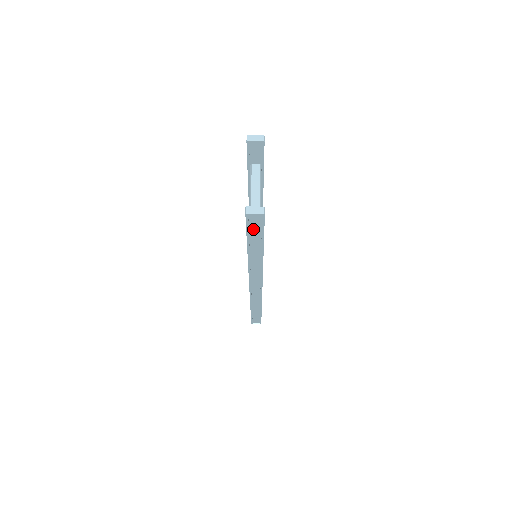
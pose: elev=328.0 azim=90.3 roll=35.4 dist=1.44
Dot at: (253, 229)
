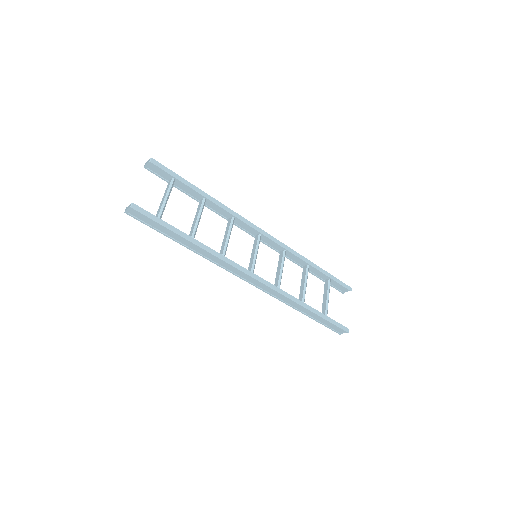
Dot at: (150, 223)
